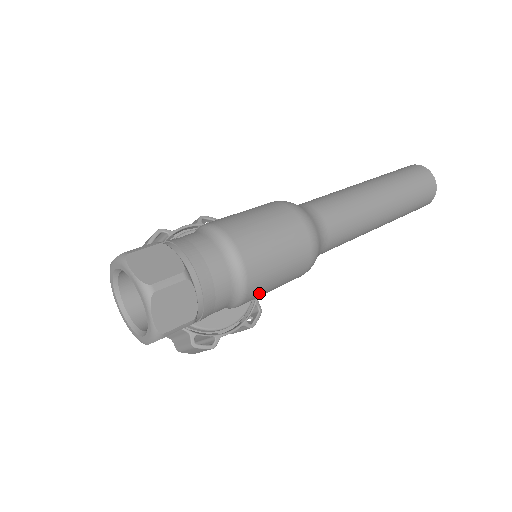
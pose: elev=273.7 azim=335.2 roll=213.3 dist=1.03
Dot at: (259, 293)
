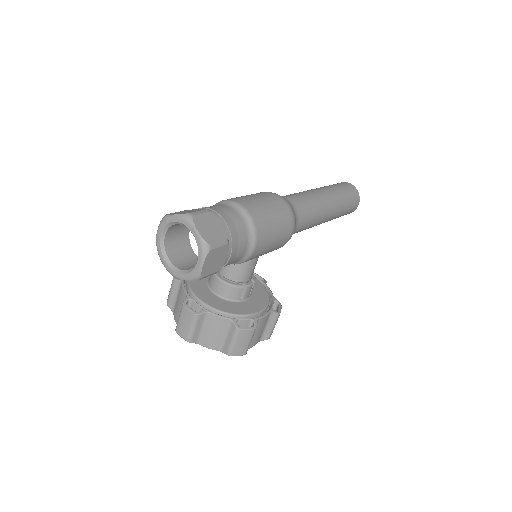
Dot at: (265, 234)
